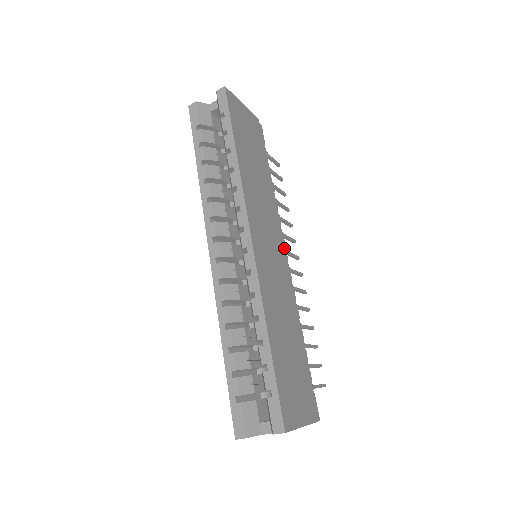
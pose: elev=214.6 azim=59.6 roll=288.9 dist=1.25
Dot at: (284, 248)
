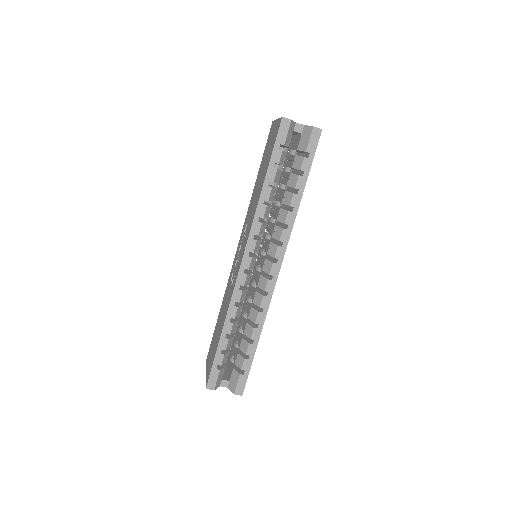
Dot at: occluded
